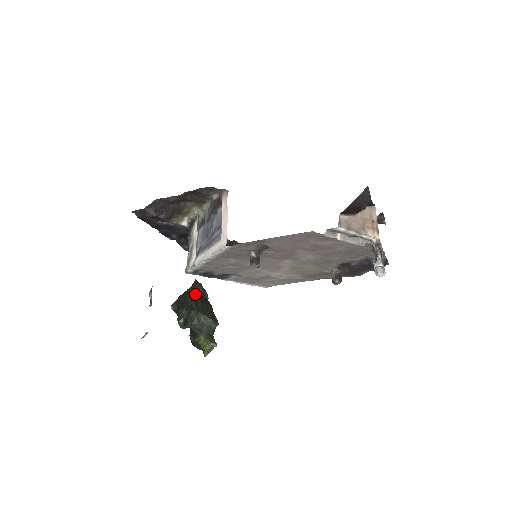
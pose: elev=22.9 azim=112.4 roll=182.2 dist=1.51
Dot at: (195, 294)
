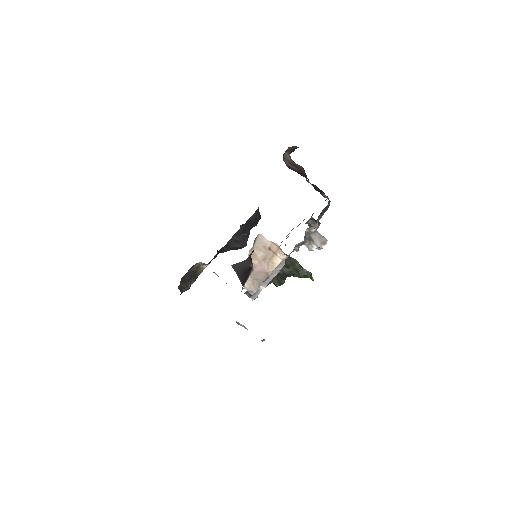
Dot at: occluded
